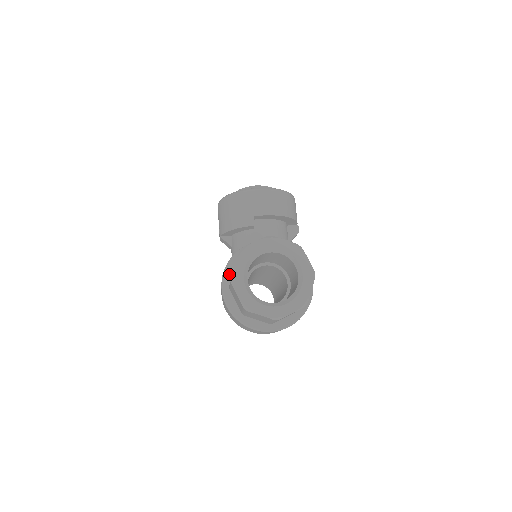
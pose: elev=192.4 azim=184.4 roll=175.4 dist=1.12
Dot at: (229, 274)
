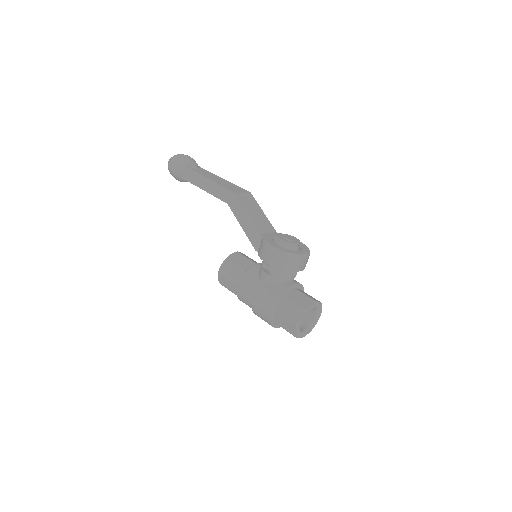
Dot at: (278, 304)
